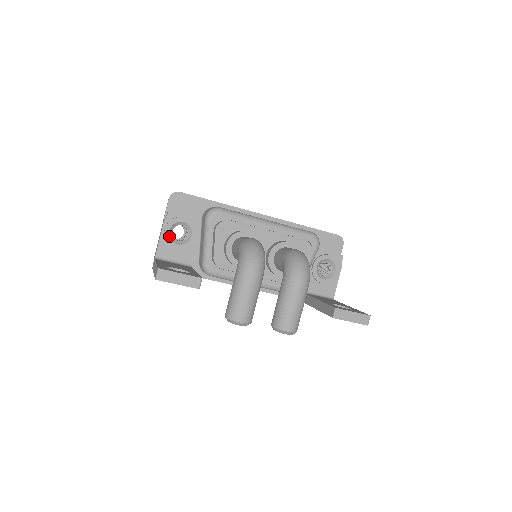
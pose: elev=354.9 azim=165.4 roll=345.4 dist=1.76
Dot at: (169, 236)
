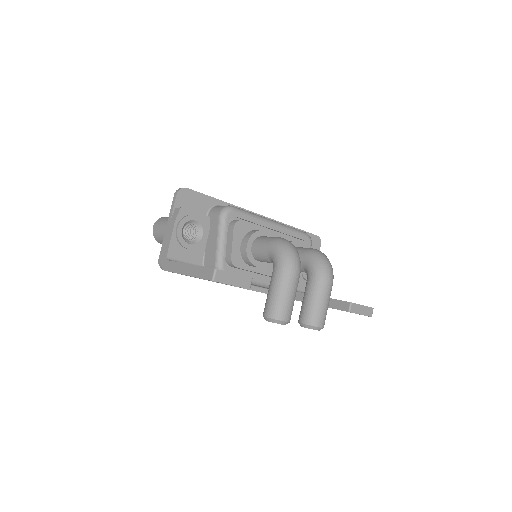
Dot at: (181, 235)
